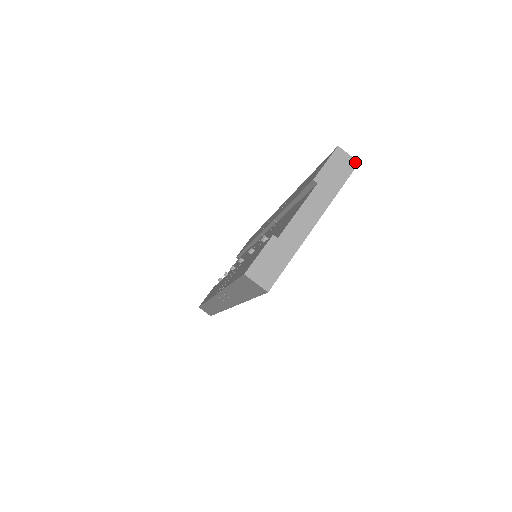
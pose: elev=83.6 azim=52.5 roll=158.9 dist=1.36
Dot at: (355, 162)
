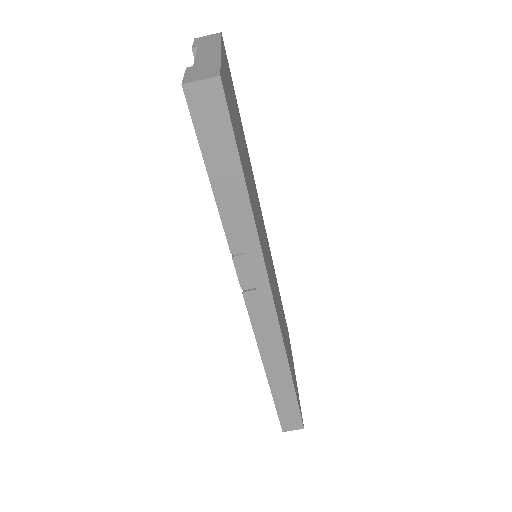
Dot at: (218, 34)
